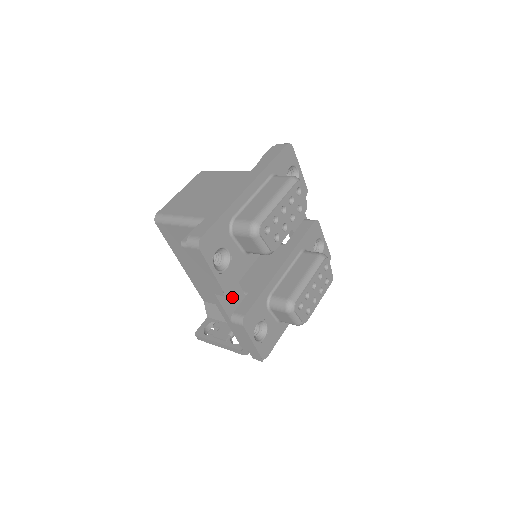
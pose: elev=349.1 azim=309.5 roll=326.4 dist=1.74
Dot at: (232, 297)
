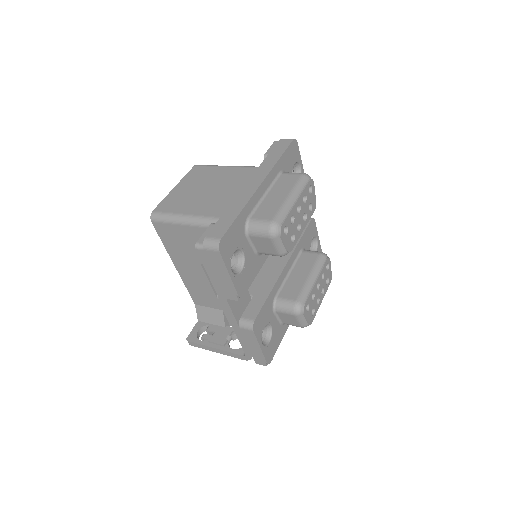
Dot at: (240, 301)
